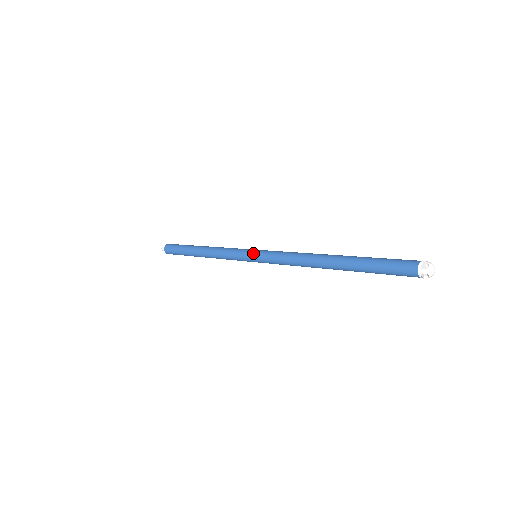
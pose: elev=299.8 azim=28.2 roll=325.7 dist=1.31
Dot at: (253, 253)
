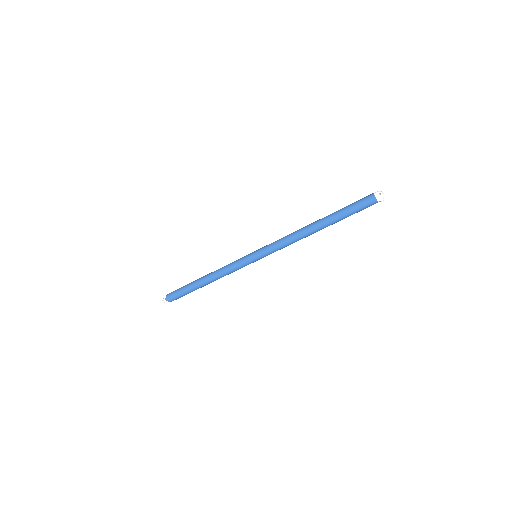
Dot at: (255, 256)
